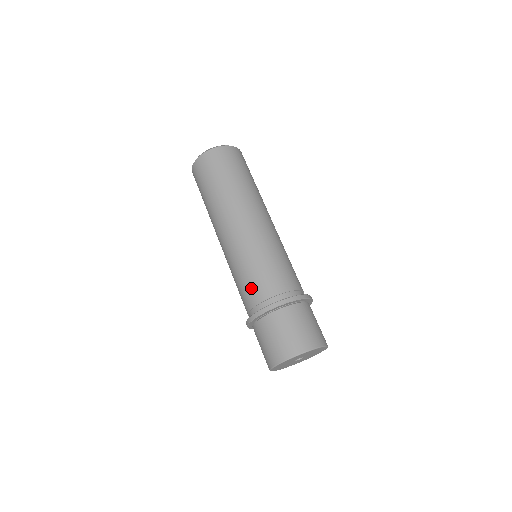
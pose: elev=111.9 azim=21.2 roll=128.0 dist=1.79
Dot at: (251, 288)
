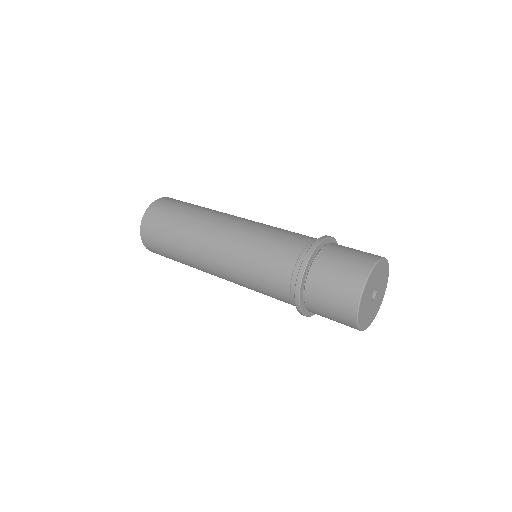
Dot at: (295, 234)
